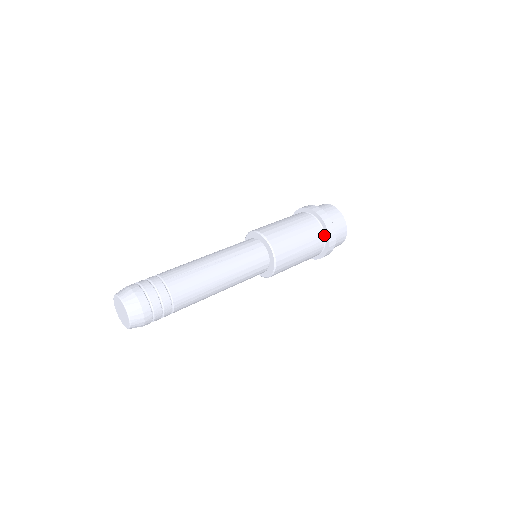
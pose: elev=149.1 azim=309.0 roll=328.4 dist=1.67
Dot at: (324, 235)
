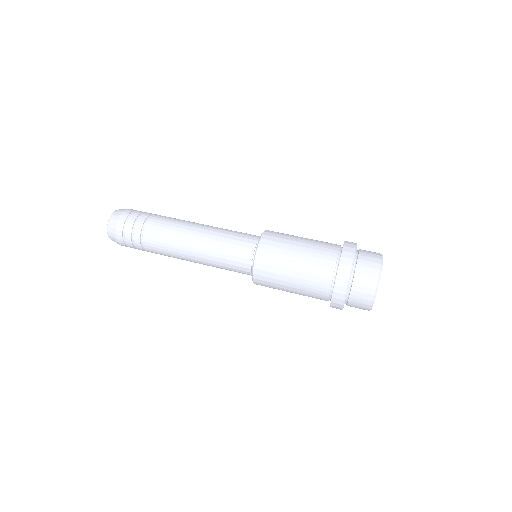
Dot at: (331, 295)
